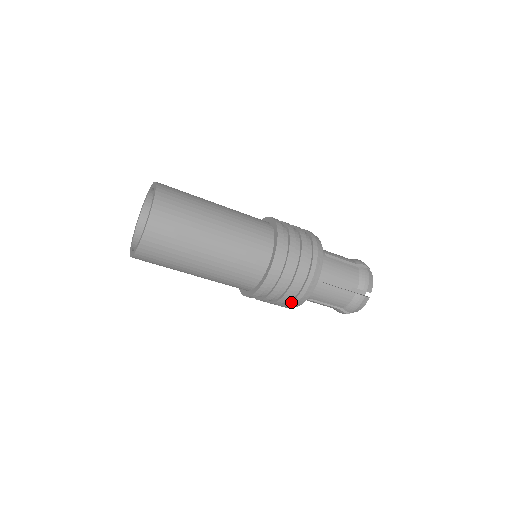
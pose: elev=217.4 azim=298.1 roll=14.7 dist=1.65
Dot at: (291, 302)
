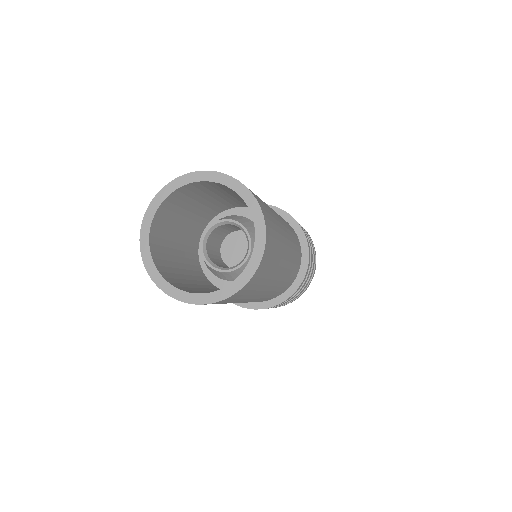
Dot at: occluded
